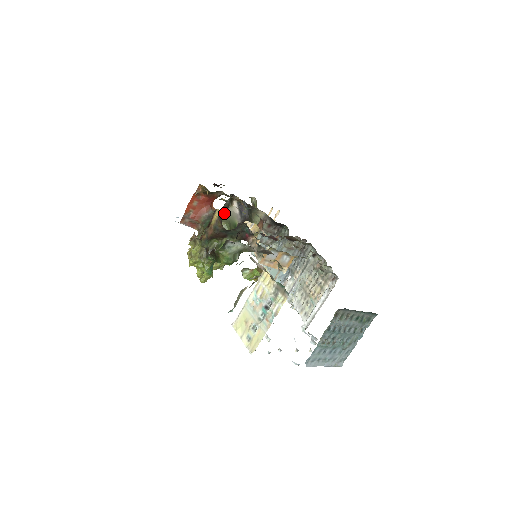
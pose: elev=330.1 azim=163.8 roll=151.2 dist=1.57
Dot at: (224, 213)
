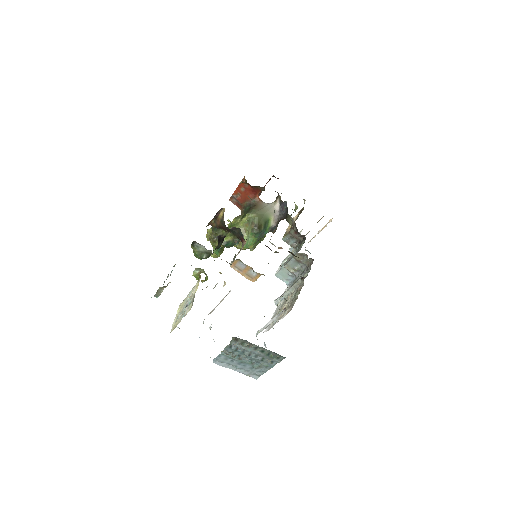
Dot at: (264, 206)
